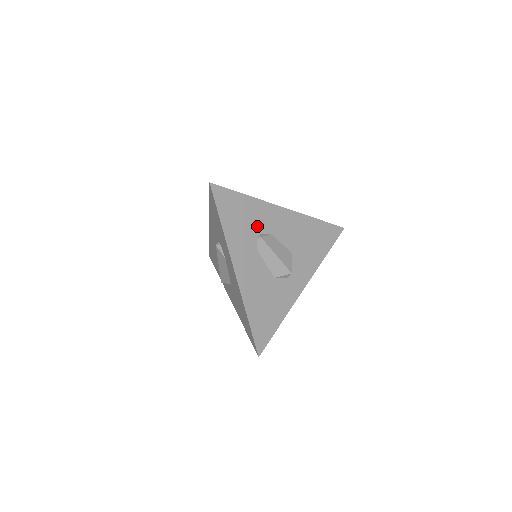
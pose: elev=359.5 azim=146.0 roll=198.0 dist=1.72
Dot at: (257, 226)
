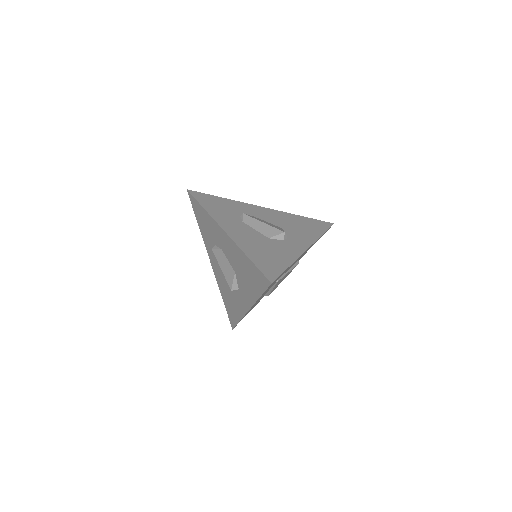
Dot at: (238, 212)
